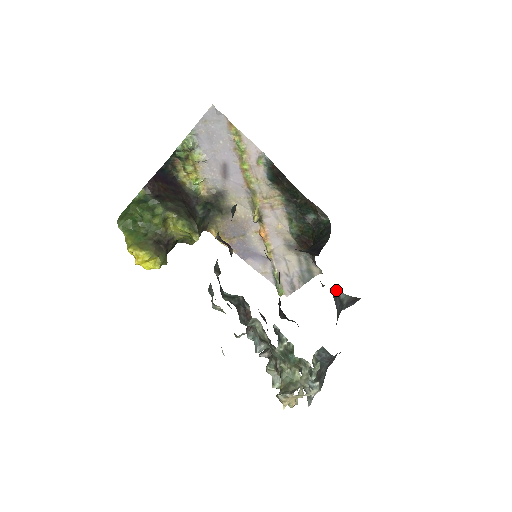
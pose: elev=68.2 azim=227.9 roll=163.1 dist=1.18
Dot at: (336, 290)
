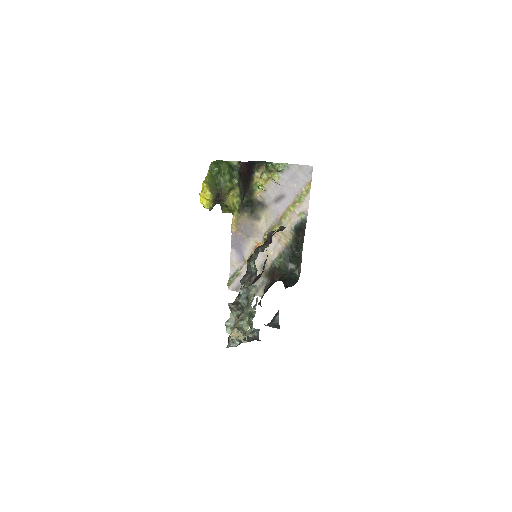
Dot at: (278, 312)
